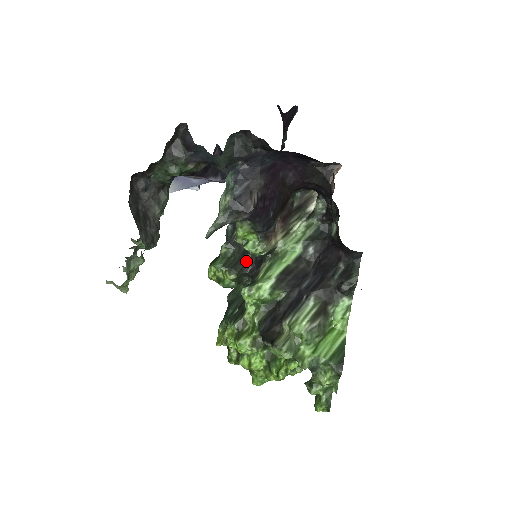
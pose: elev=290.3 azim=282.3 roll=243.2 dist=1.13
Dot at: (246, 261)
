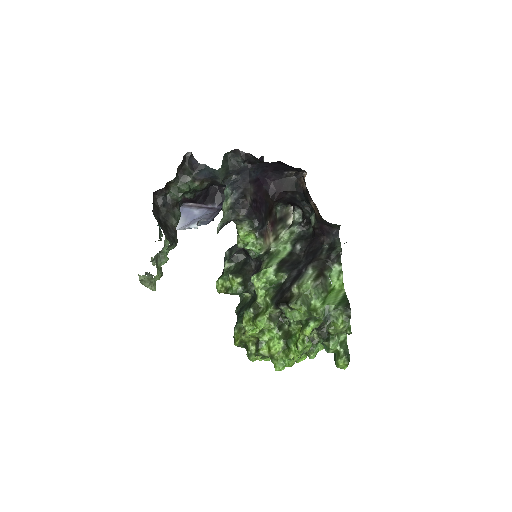
Dot at: (247, 268)
